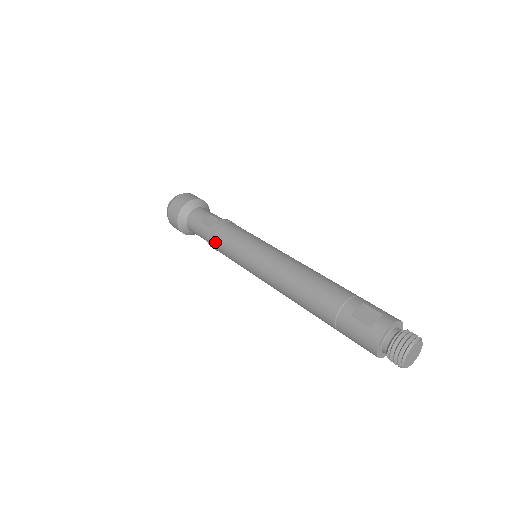
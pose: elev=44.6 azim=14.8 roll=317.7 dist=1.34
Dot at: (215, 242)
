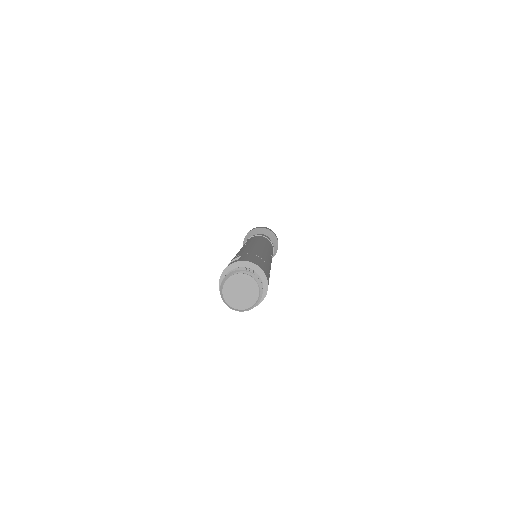
Dot at: occluded
